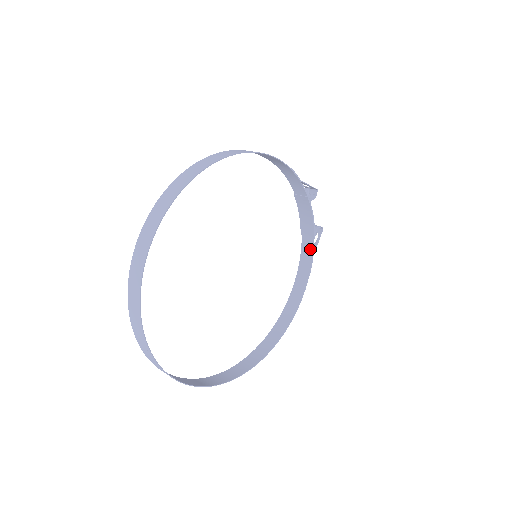
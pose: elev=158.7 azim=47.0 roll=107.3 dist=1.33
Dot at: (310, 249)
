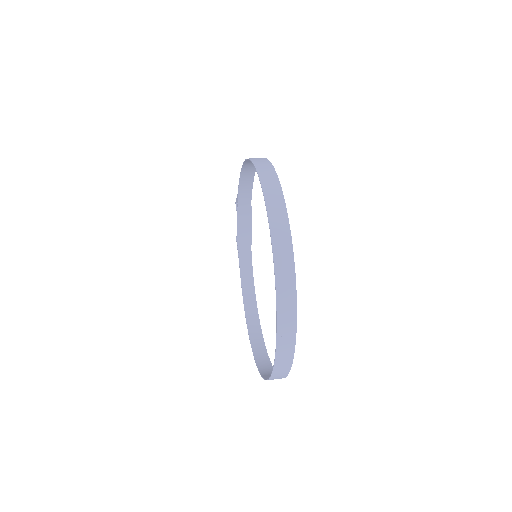
Dot at: (248, 255)
